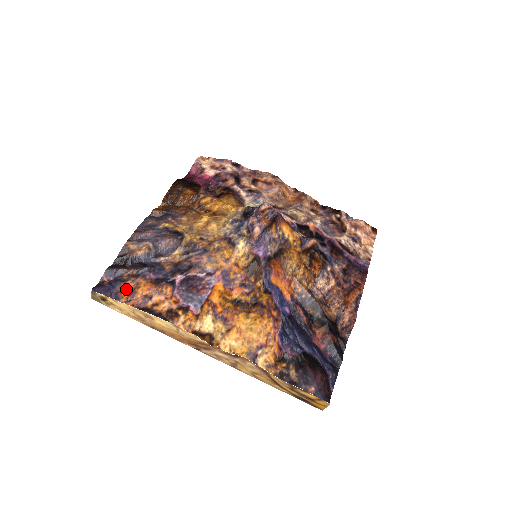
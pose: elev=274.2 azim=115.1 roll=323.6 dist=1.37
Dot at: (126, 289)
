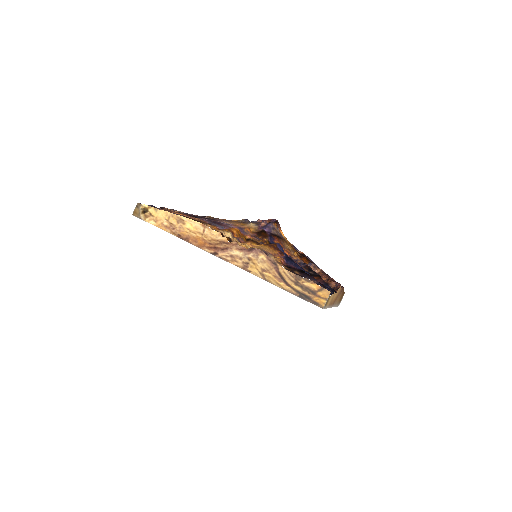
Dot at: occluded
